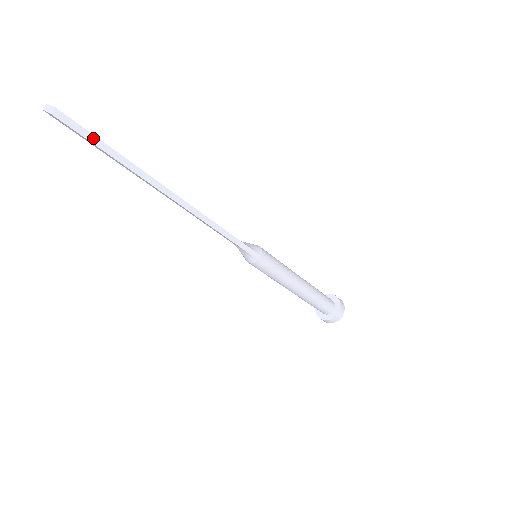
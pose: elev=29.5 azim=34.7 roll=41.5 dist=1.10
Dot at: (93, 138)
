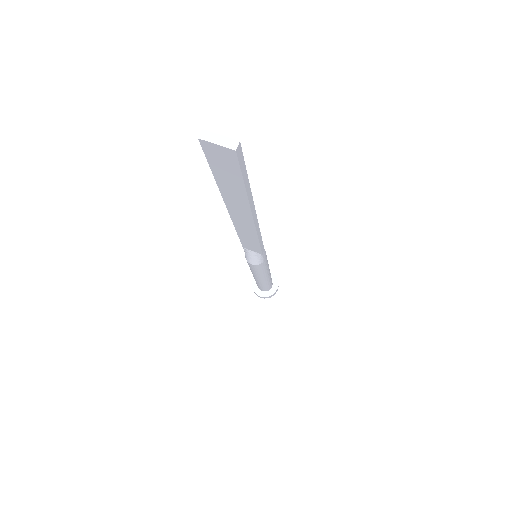
Dot at: (244, 171)
